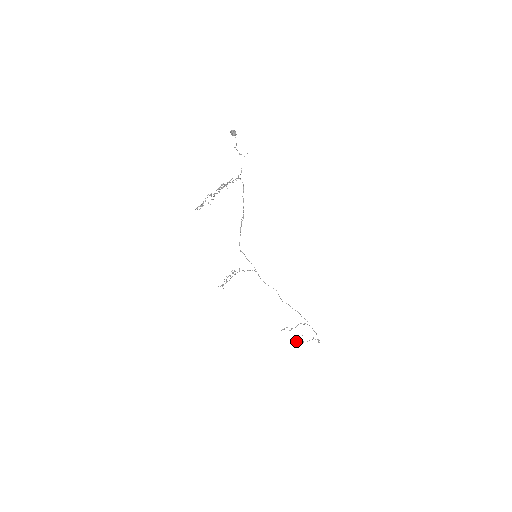
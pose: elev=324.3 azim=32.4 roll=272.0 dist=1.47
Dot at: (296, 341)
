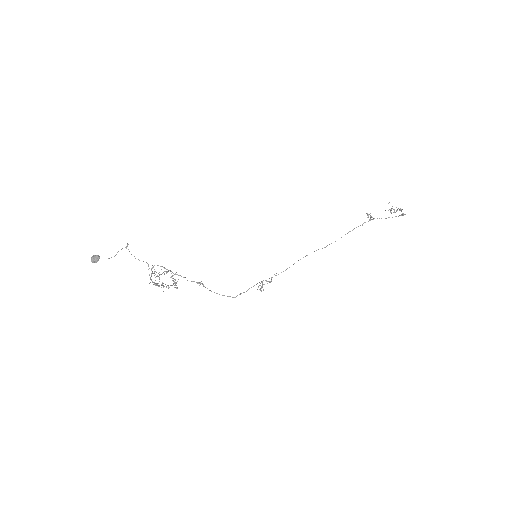
Dot at: occluded
